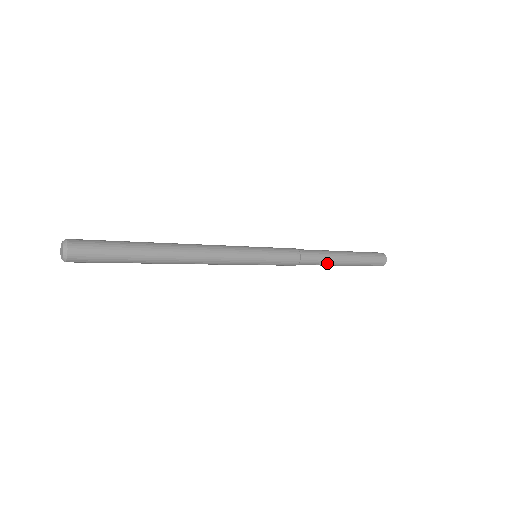
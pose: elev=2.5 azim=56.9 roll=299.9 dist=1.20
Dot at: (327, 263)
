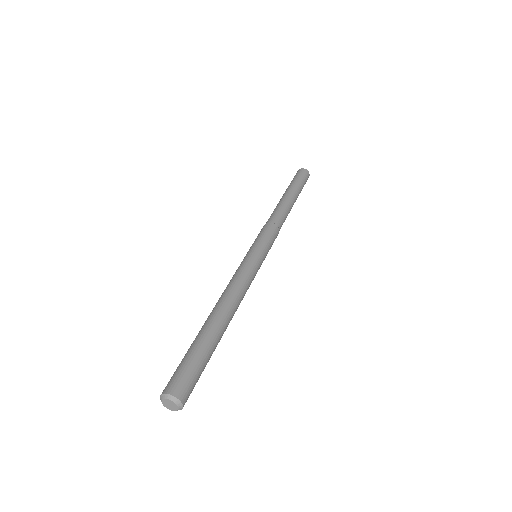
Dot at: occluded
